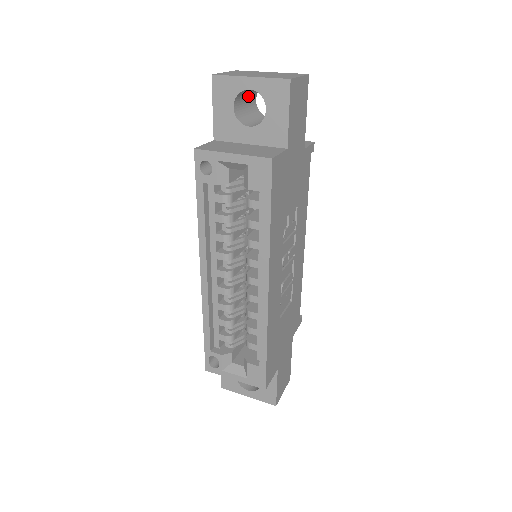
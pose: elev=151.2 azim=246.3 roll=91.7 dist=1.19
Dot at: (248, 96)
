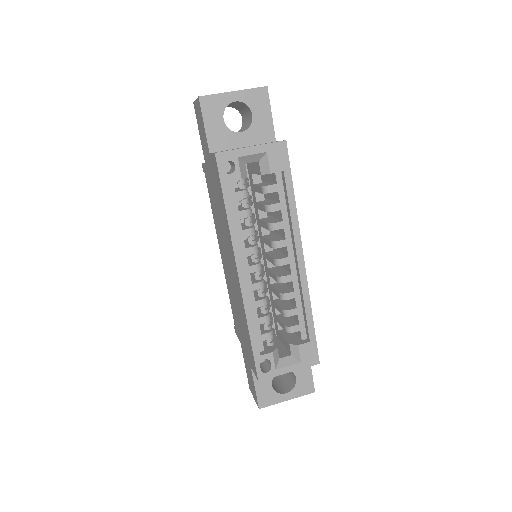
Dot at: occluded
